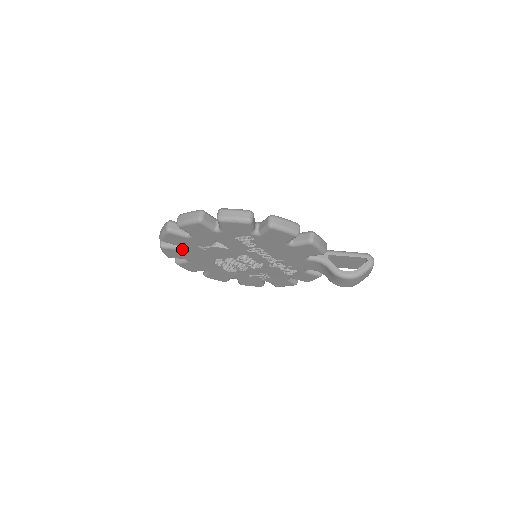
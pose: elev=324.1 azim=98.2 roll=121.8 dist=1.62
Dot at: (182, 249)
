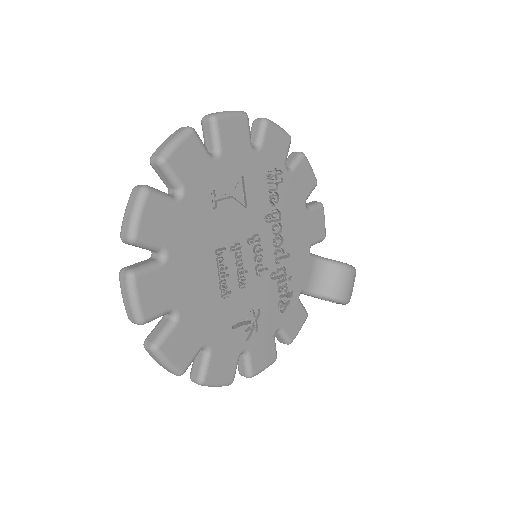
Dot at: (182, 201)
